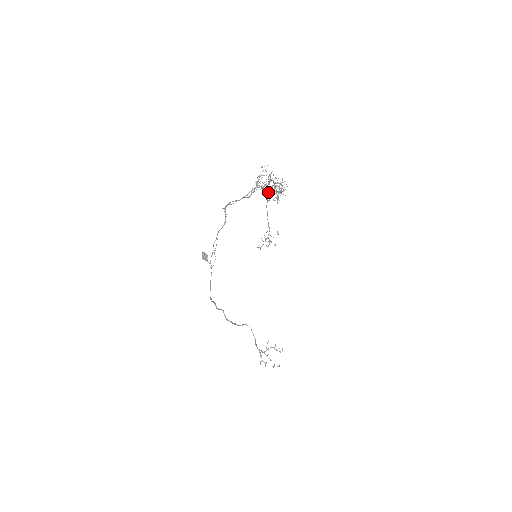
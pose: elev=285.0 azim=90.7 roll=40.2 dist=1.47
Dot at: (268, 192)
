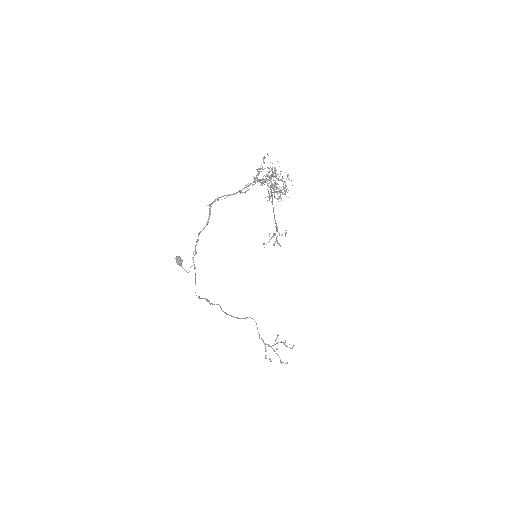
Dot at: (268, 190)
